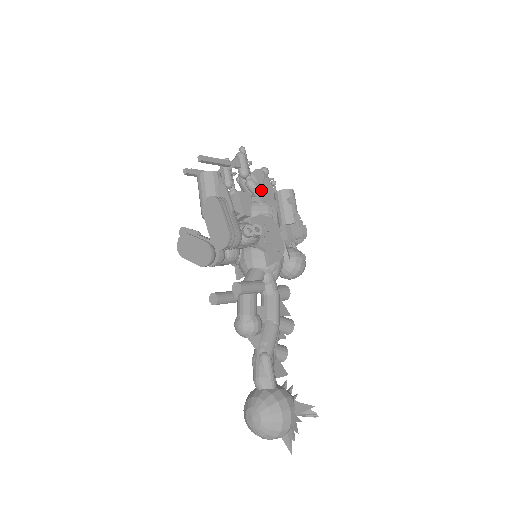
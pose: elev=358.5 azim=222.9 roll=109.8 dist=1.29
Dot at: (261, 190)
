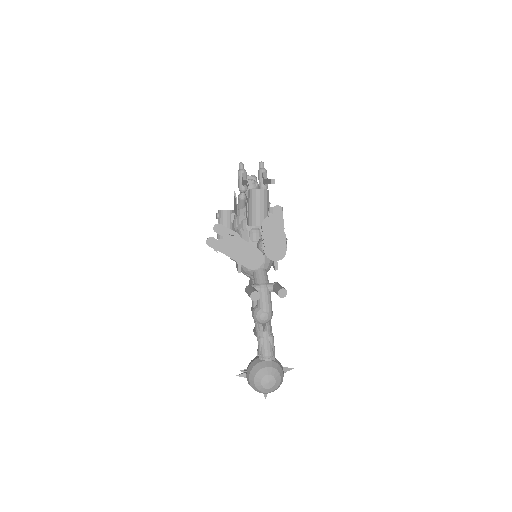
Dot at: occluded
